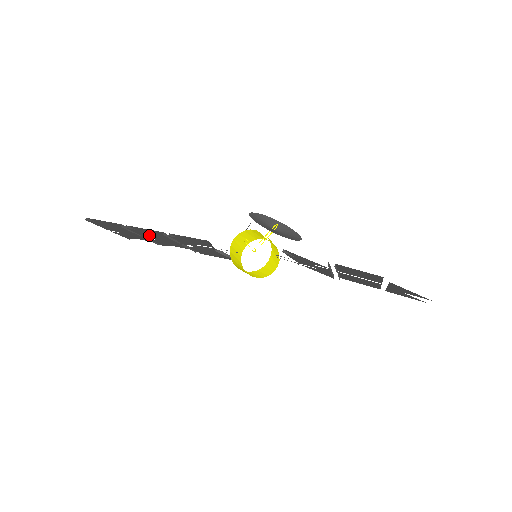
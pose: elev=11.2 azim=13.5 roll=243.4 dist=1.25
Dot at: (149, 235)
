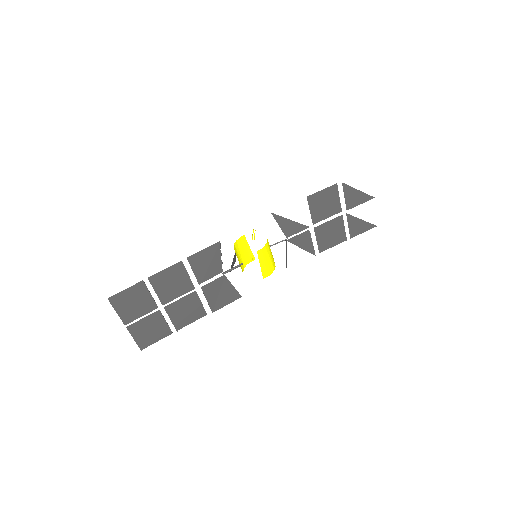
Dot at: (168, 286)
